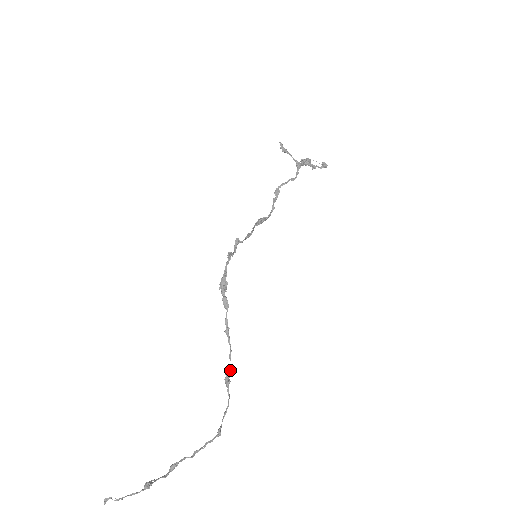
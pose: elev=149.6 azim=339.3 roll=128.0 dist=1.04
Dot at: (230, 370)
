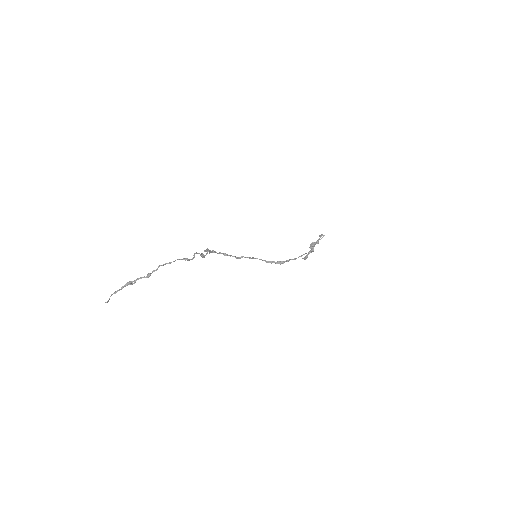
Dot at: occluded
